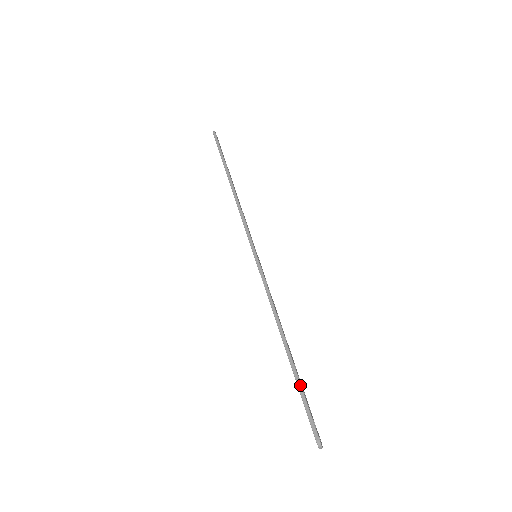
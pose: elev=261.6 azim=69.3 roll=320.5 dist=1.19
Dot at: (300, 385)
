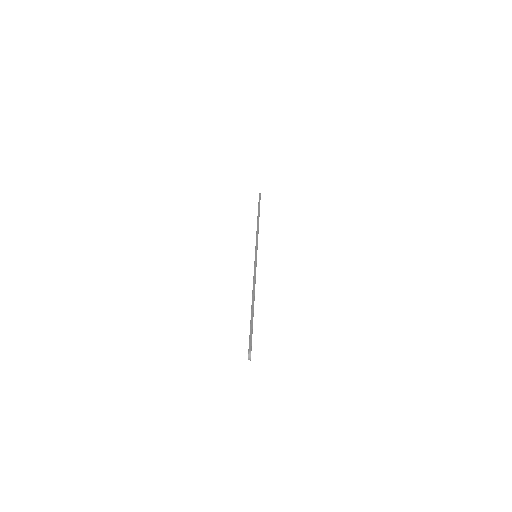
Dot at: occluded
